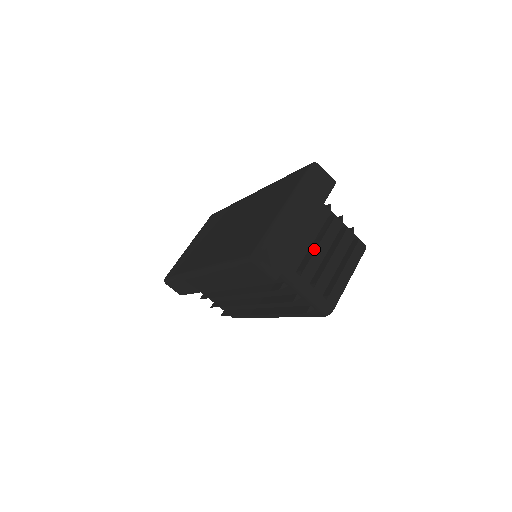
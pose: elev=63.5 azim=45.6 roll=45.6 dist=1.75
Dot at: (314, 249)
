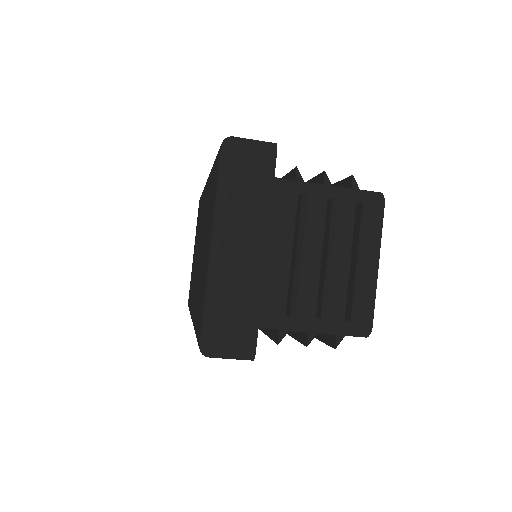
Dot at: (295, 269)
